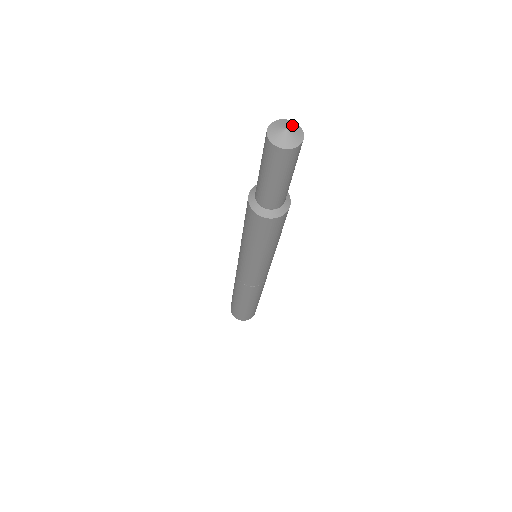
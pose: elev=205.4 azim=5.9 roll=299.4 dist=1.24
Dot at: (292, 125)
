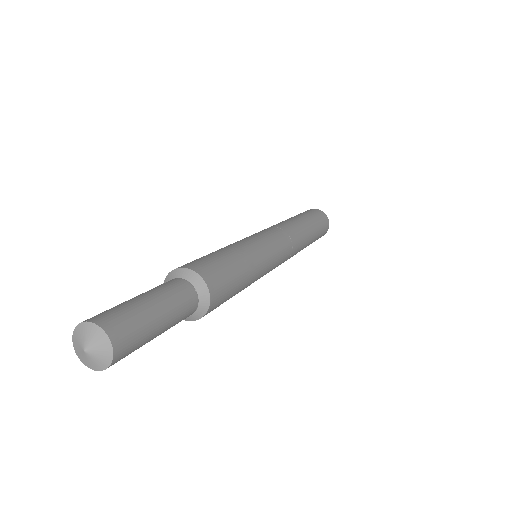
Dot at: (100, 348)
